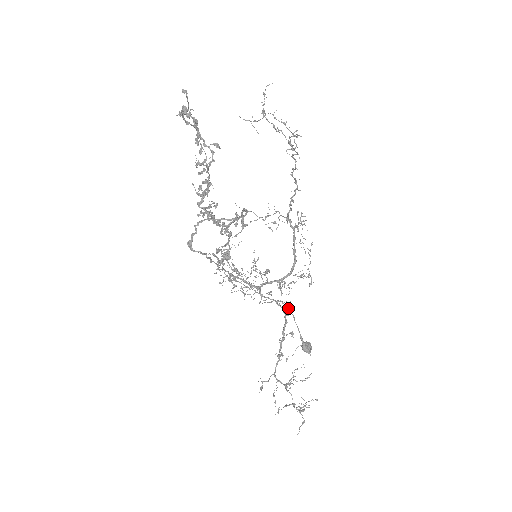
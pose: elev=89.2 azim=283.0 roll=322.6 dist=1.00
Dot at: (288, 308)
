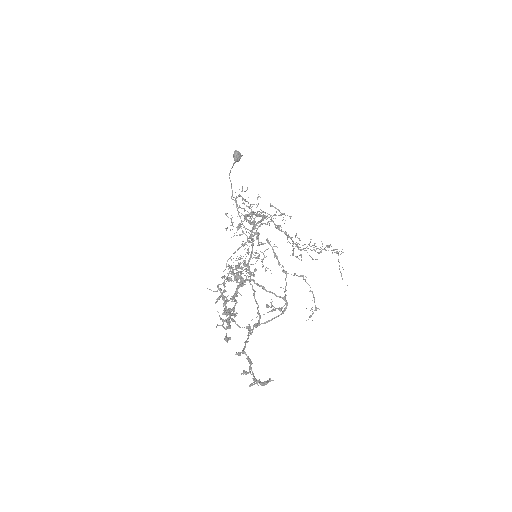
Dot at: occluded
